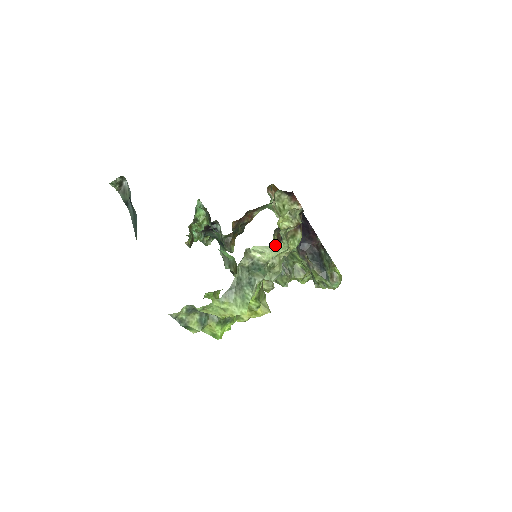
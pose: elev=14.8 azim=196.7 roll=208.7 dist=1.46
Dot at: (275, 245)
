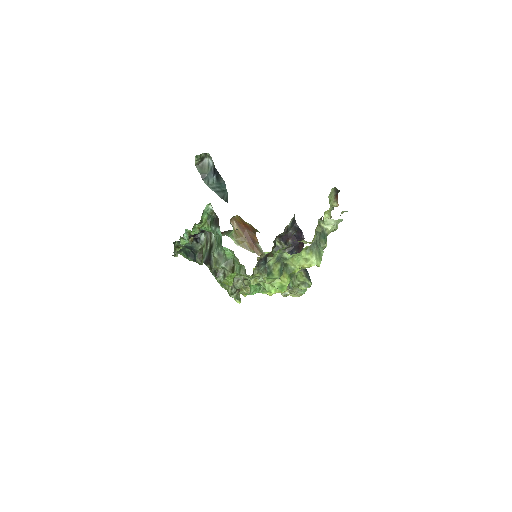
Dot at: (340, 220)
